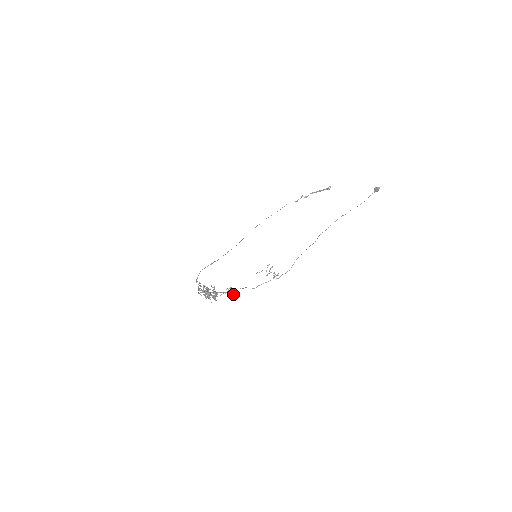
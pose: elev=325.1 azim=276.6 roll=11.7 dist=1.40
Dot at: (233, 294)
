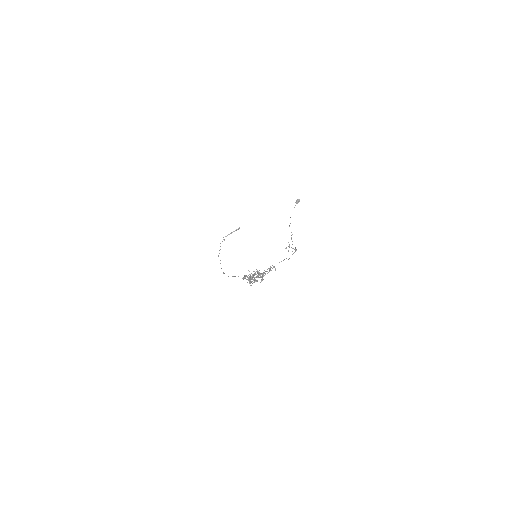
Dot at: occluded
